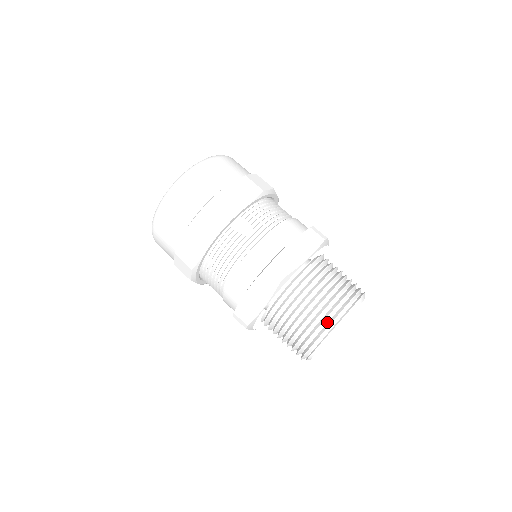
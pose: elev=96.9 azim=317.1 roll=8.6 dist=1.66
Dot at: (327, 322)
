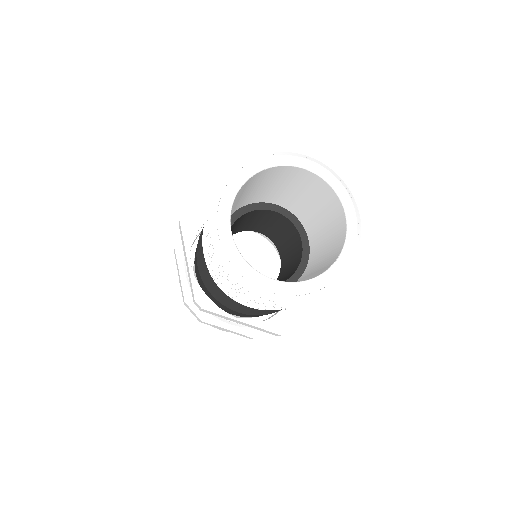
Dot at: occluded
